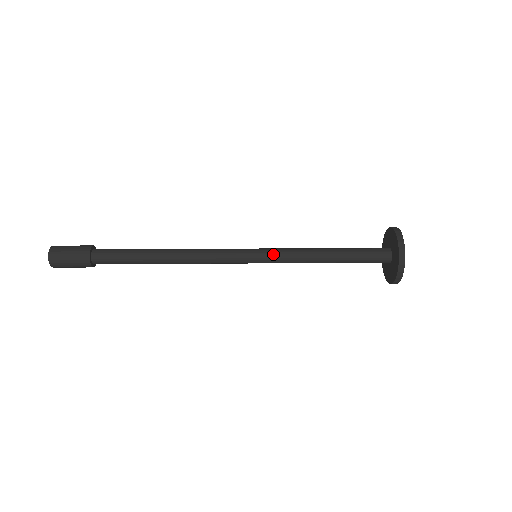
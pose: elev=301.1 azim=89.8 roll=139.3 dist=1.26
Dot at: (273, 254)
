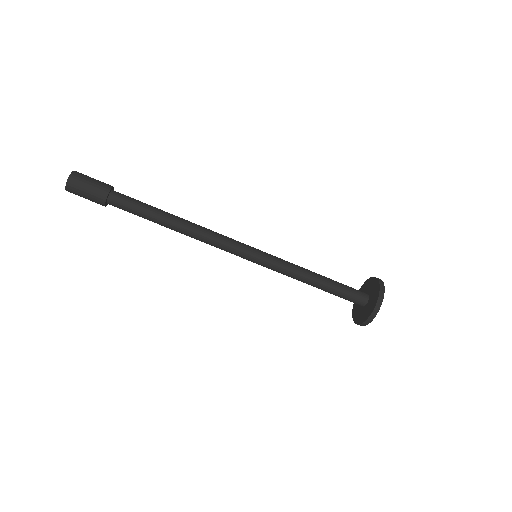
Dot at: (271, 263)
